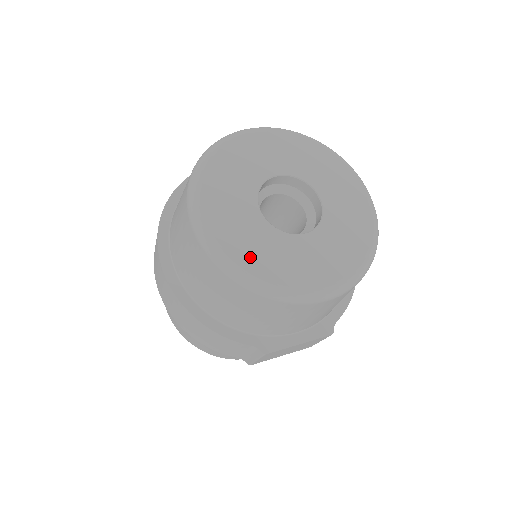
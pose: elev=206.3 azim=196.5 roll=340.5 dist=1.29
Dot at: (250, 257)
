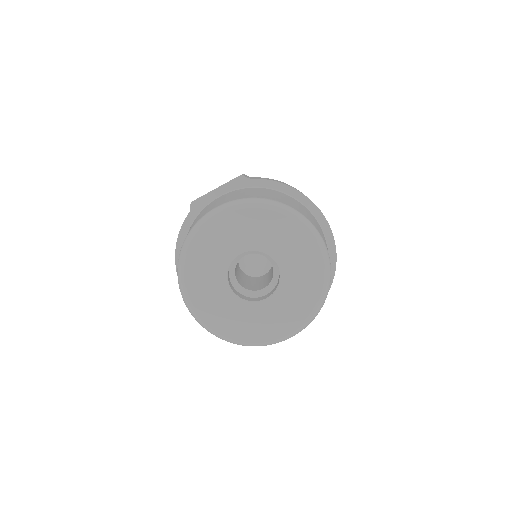
Dot at: (230, 327)
